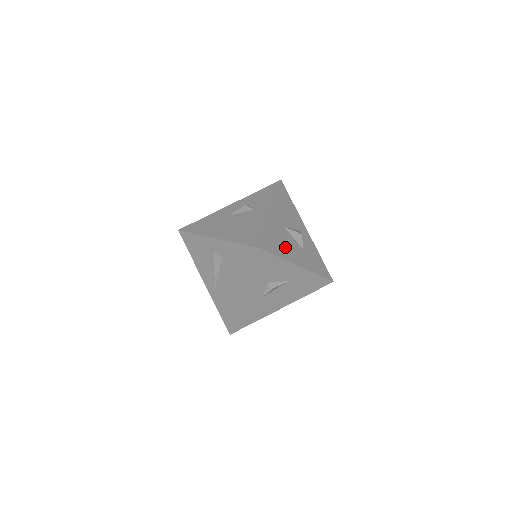
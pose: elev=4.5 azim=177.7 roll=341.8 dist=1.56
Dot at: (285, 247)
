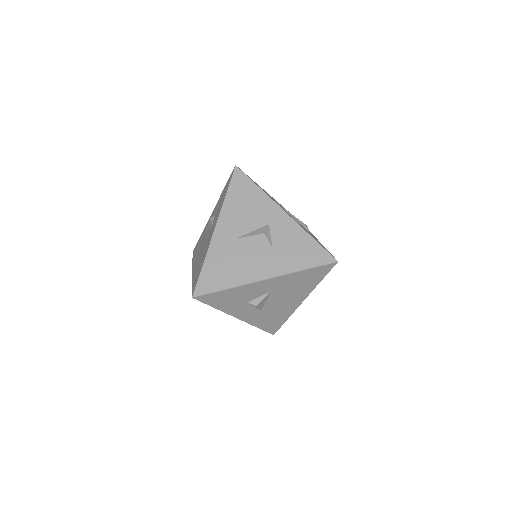
Dot at: (237, 268)
